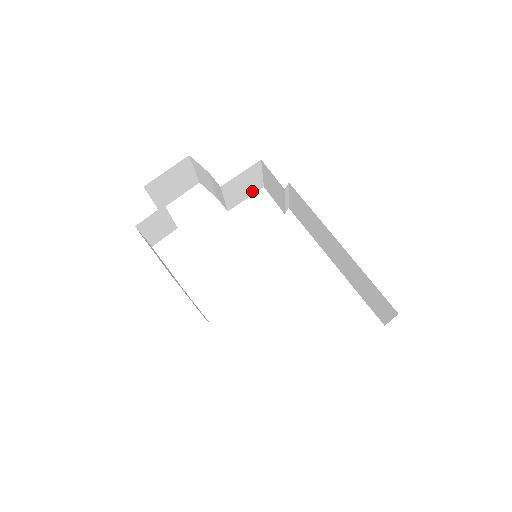
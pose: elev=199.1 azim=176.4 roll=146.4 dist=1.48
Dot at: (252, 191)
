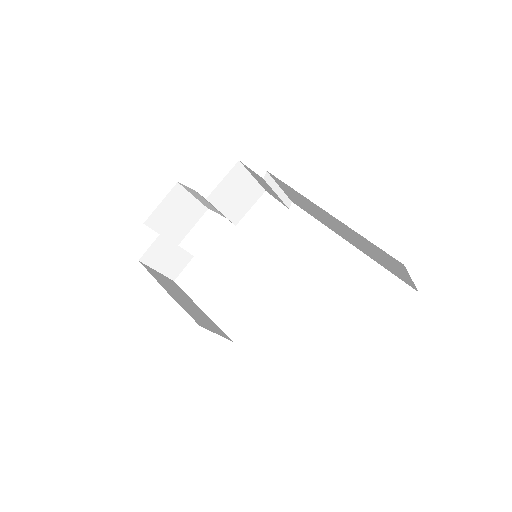
Dot at: (253, 198)
